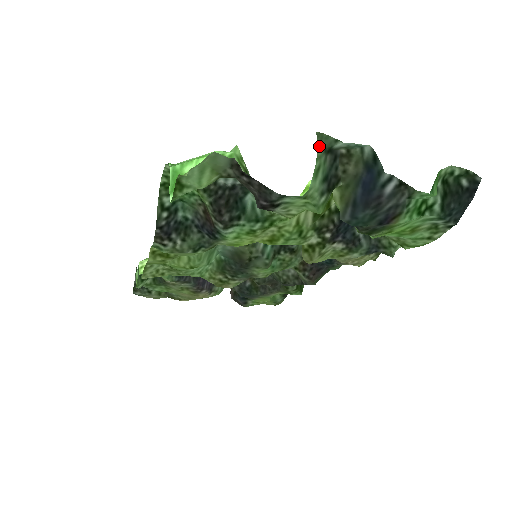
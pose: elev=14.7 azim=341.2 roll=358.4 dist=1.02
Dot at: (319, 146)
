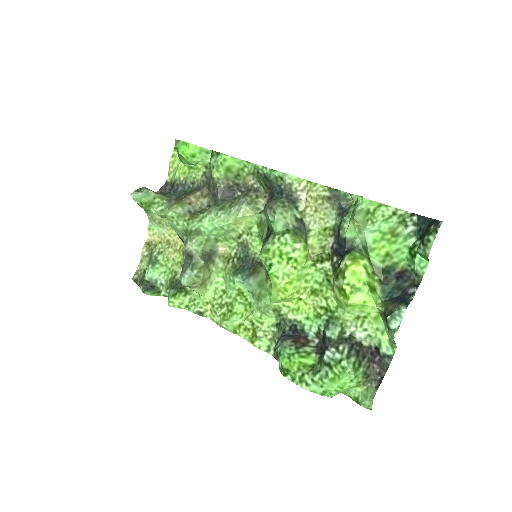
Dot at: (392, 342)
